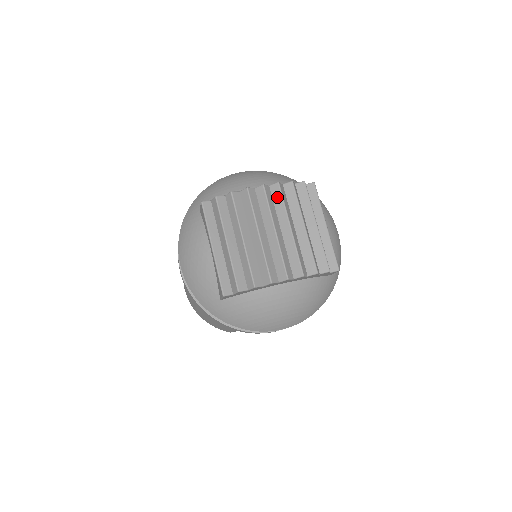
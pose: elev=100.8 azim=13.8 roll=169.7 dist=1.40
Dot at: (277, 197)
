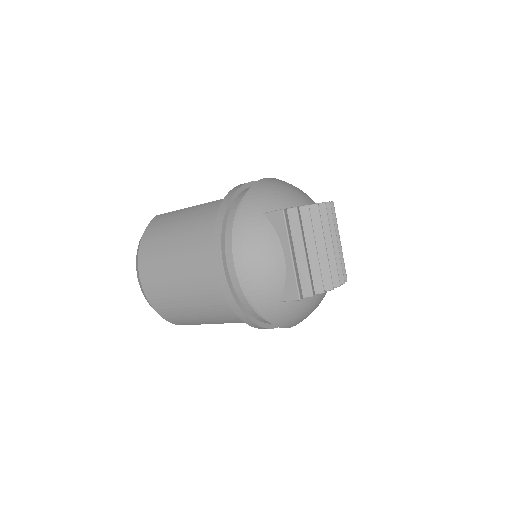
Dot at: (329, 215)
